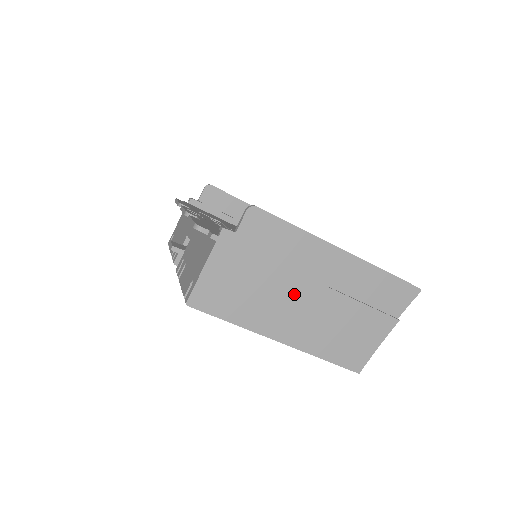
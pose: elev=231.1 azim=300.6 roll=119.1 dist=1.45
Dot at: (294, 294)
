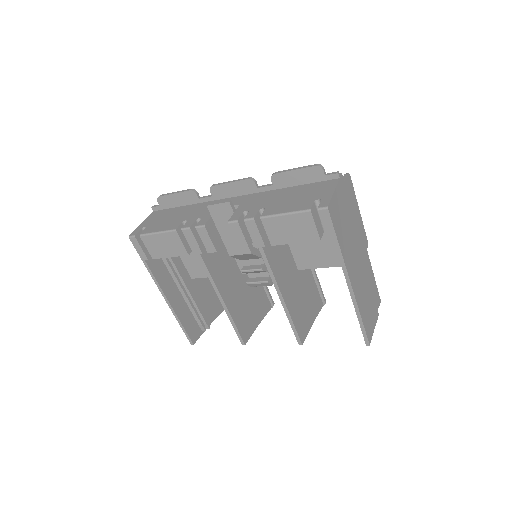
Dot at: (356, 252)
